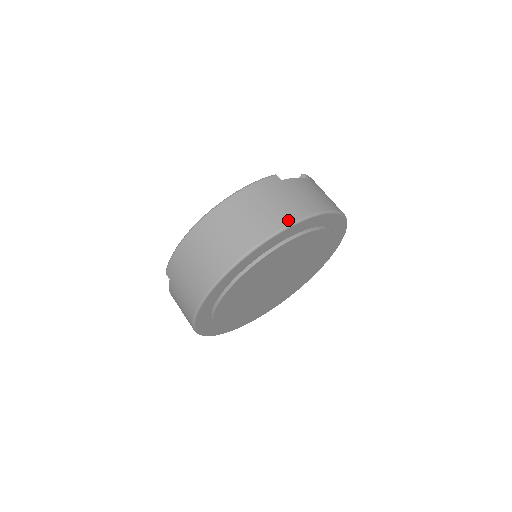
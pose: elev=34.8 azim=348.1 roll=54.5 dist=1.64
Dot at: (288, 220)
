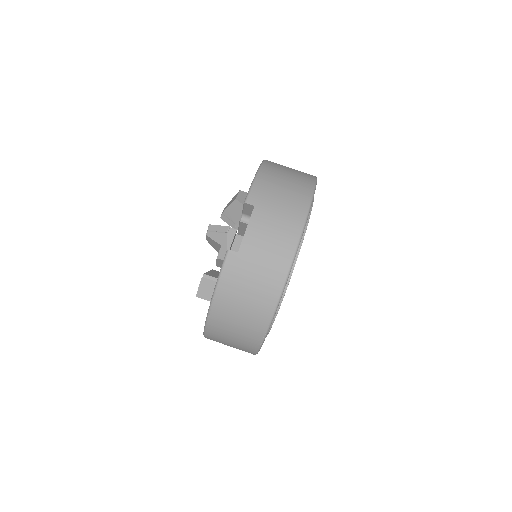
Dot at: (275, 295)
